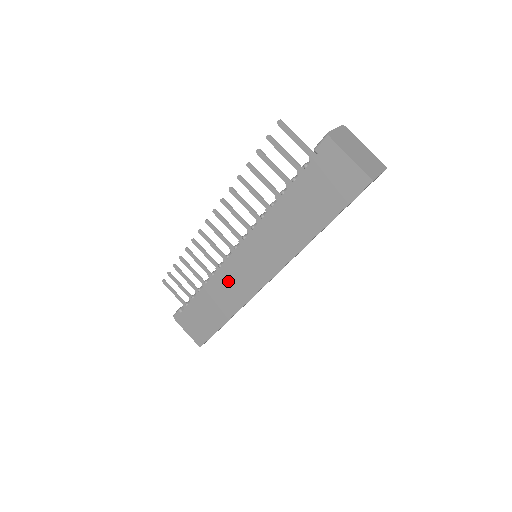
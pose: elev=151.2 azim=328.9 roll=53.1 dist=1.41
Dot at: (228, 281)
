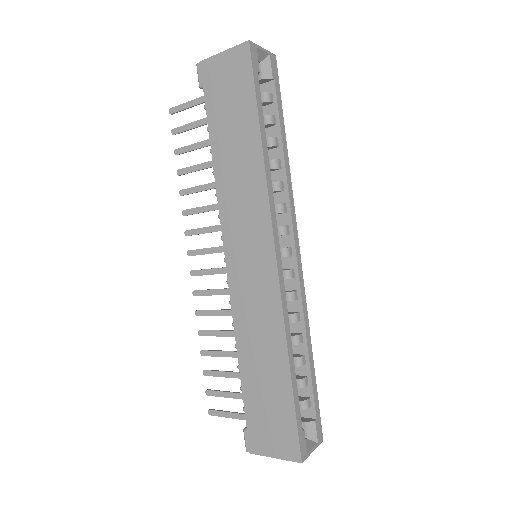
Dot at: (248, 308)
